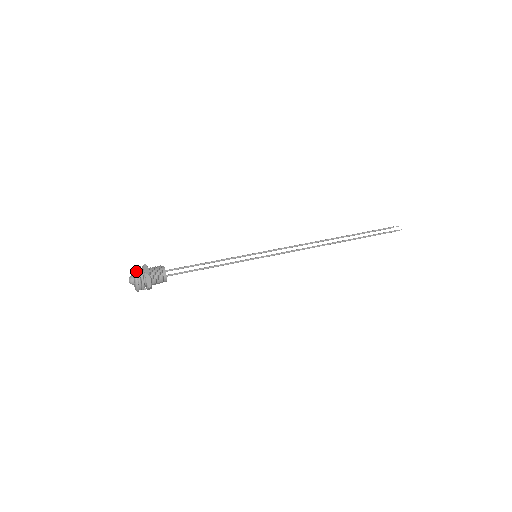
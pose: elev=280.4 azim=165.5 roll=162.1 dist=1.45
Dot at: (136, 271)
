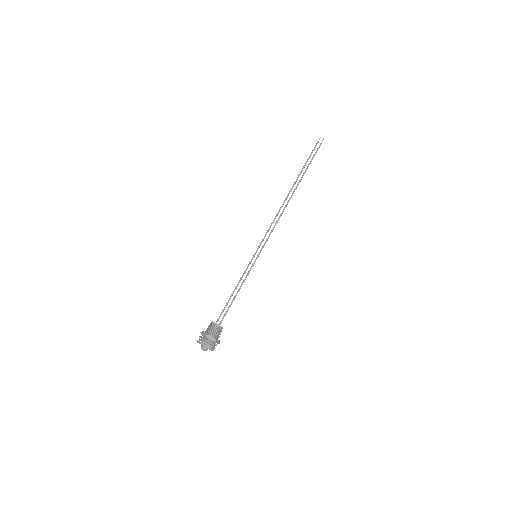
Dot at: (199, 341)
